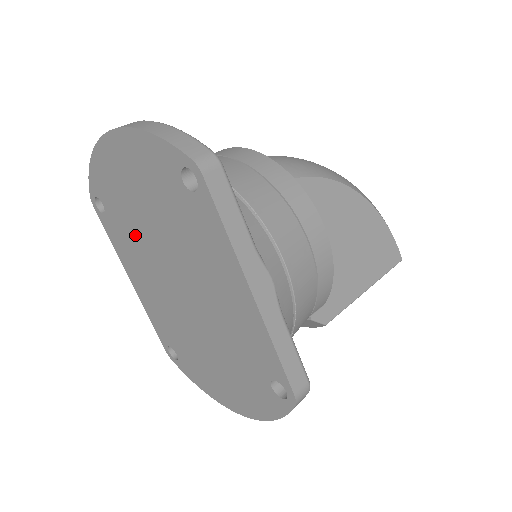
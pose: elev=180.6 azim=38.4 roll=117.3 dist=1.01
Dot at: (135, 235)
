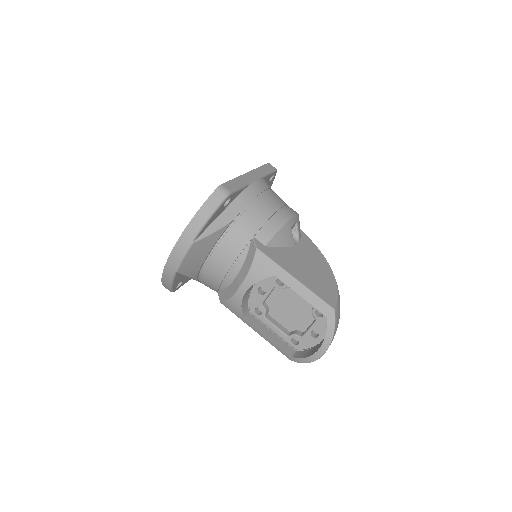
Dot at: occluded
